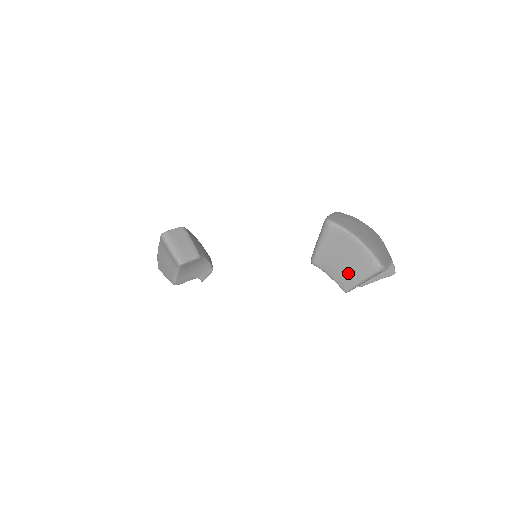
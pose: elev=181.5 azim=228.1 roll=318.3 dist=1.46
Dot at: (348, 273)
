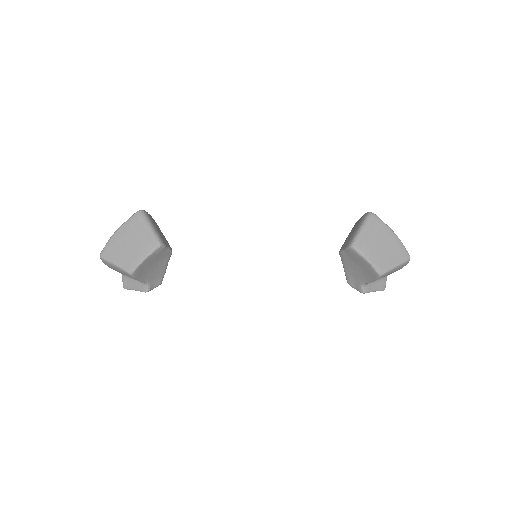
Dot at: (385, 258)
